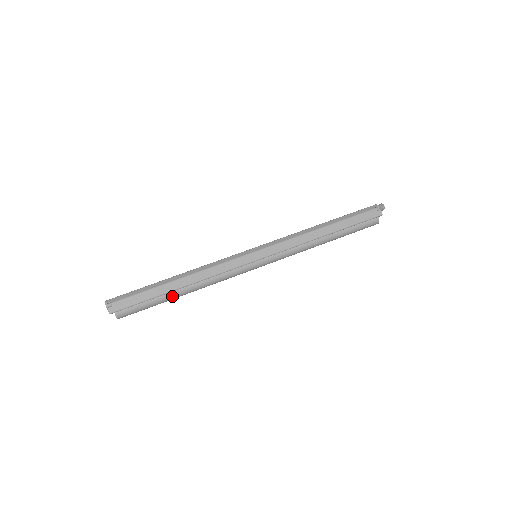
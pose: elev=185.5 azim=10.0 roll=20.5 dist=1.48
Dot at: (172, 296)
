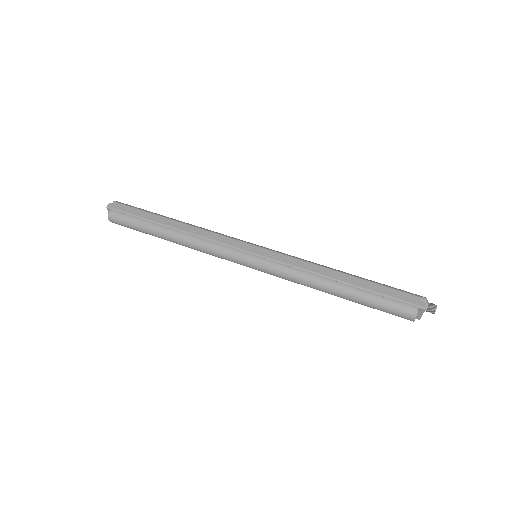
Dot at: (158, 230)
